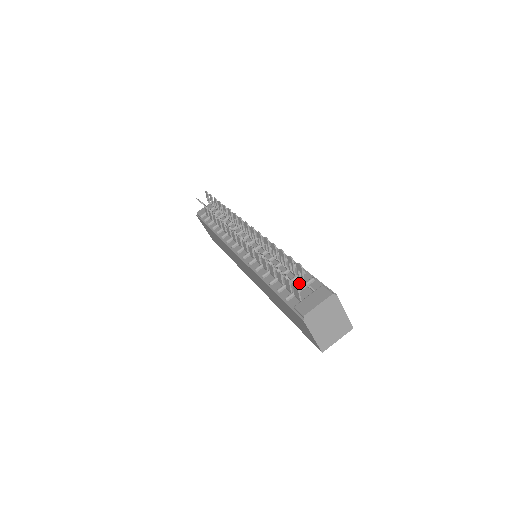
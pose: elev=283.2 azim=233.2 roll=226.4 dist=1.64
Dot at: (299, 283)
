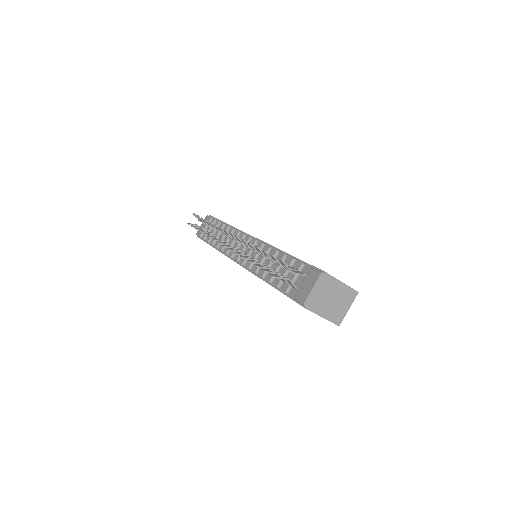
Dot at: occluded
